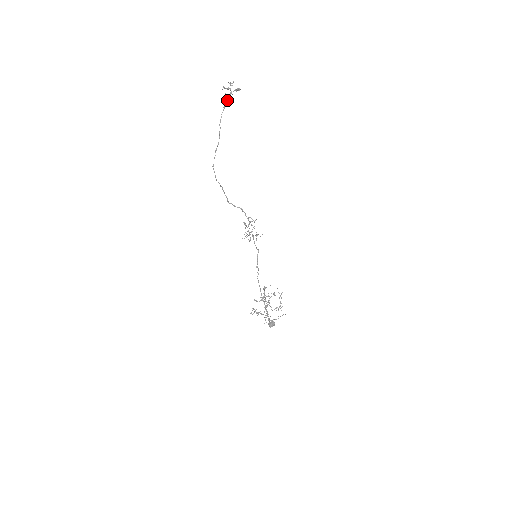
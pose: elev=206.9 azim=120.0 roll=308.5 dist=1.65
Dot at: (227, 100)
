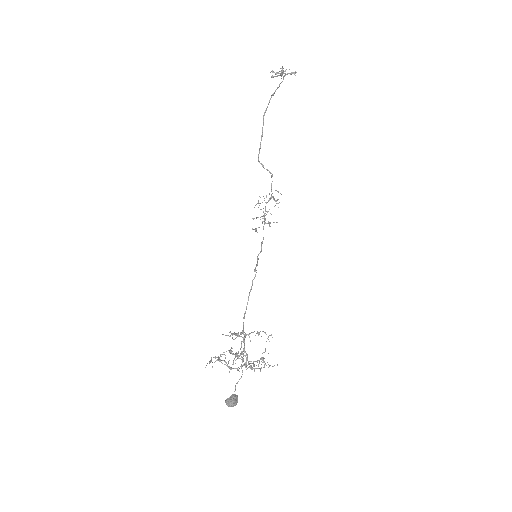
Dot at: occluded
